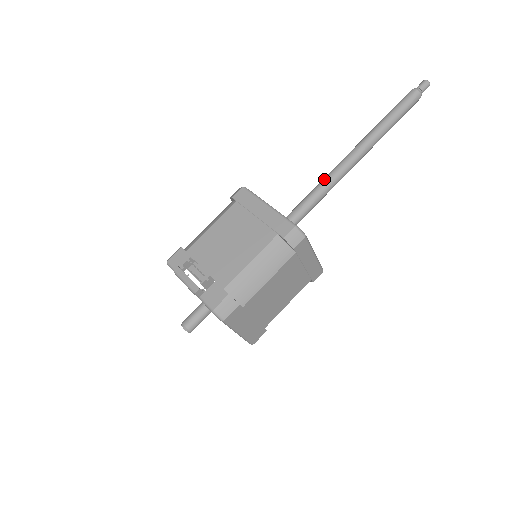
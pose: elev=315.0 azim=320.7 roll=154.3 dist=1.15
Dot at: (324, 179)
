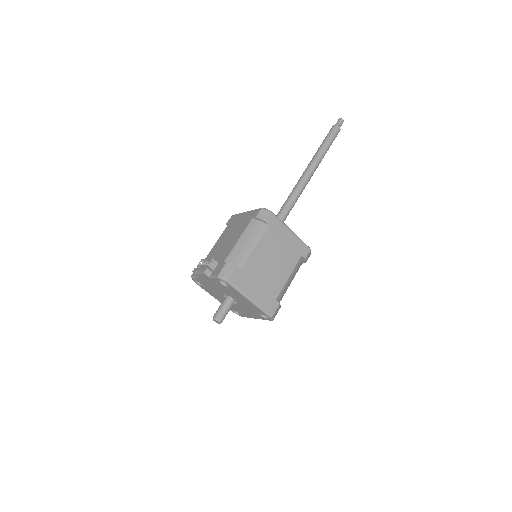
Dot at: occluded
